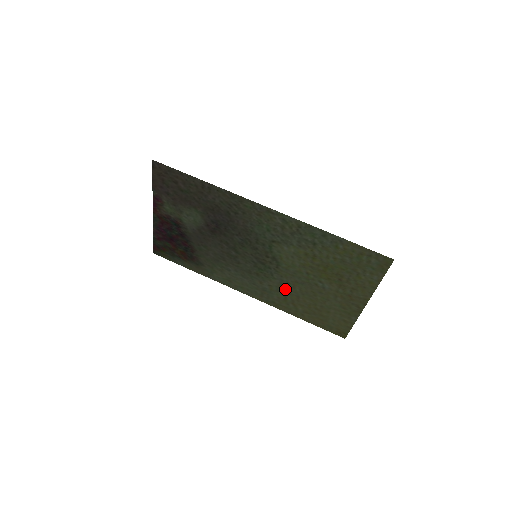
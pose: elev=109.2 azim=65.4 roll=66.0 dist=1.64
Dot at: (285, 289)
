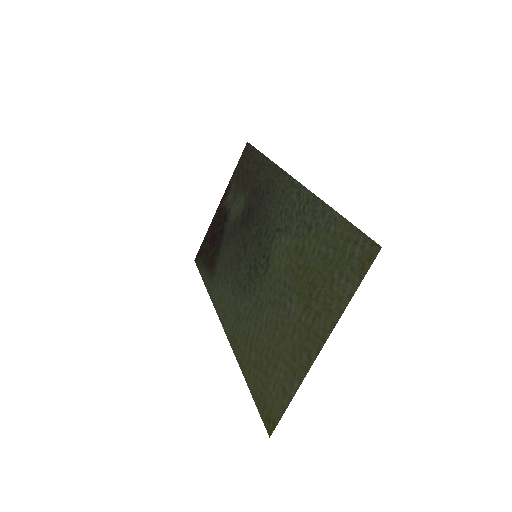
Dot at: (255, 315)
